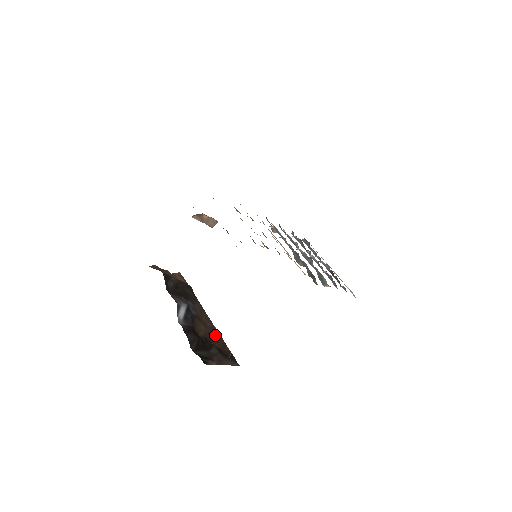
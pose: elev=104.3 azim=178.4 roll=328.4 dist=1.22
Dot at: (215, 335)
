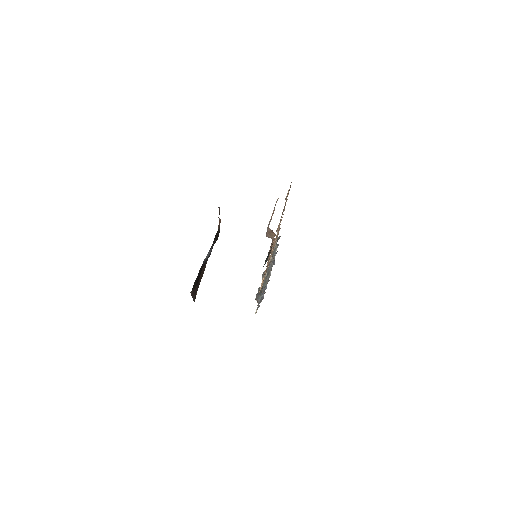
Dot at: (202, 275)
